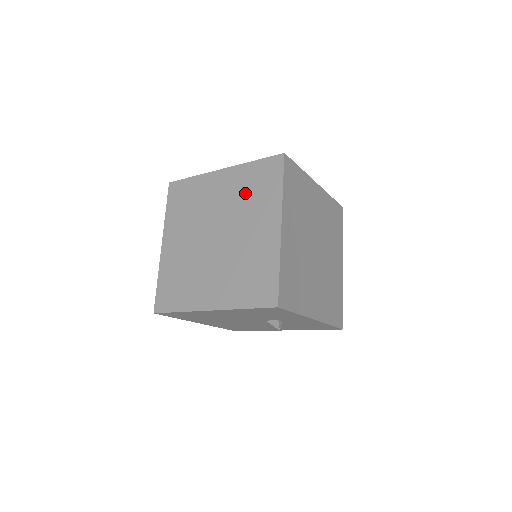
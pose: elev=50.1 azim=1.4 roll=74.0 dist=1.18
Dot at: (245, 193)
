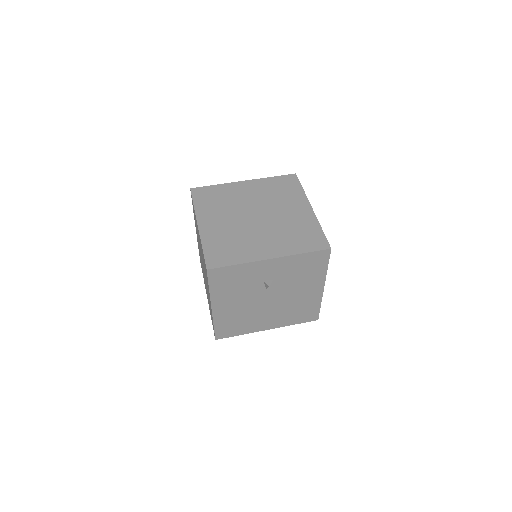
Dot at: occluded
